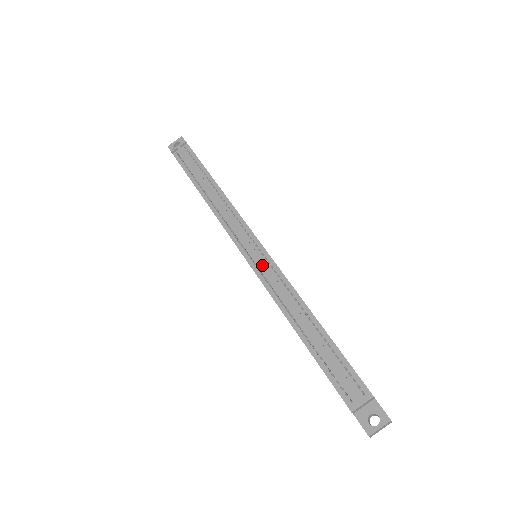
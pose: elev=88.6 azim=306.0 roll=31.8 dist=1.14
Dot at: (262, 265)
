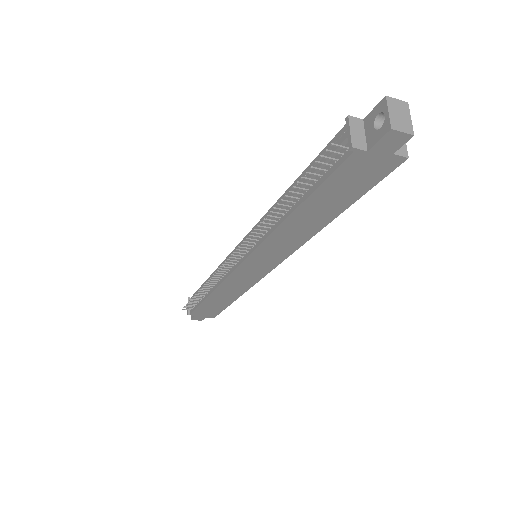
Dot at: (246, 243)
